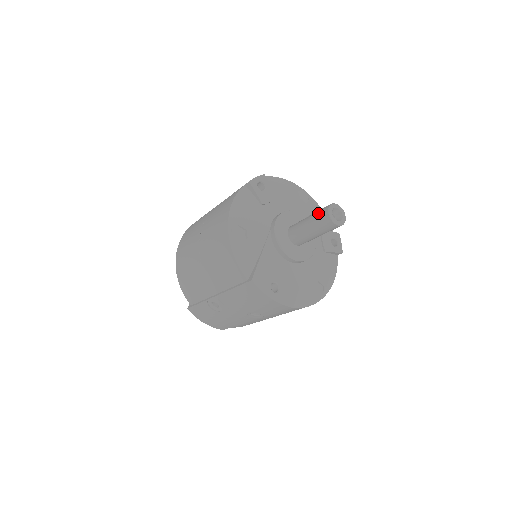
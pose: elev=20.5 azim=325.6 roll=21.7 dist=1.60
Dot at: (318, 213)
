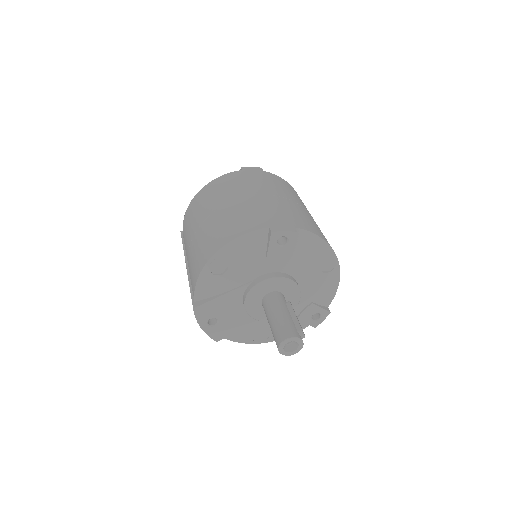
Dot at: (282, 327)
